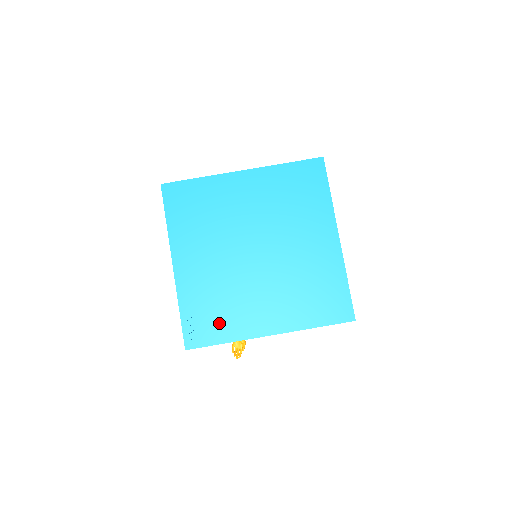
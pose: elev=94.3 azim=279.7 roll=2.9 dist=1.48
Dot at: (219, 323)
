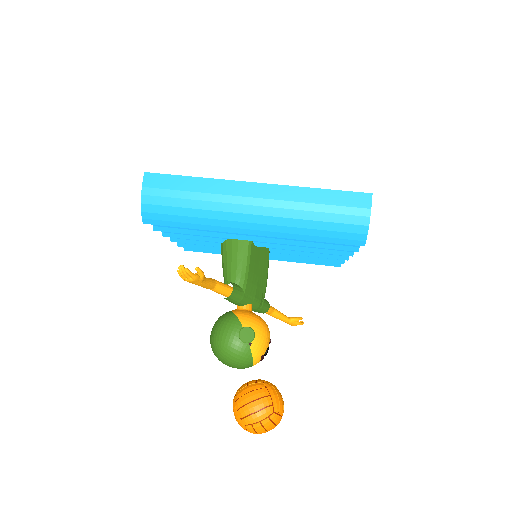
Dot at: occluded
